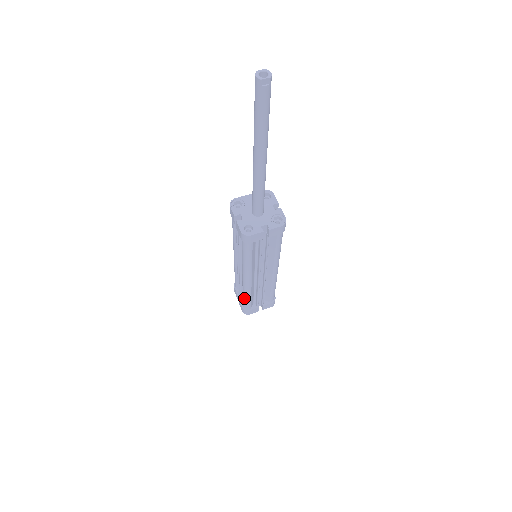
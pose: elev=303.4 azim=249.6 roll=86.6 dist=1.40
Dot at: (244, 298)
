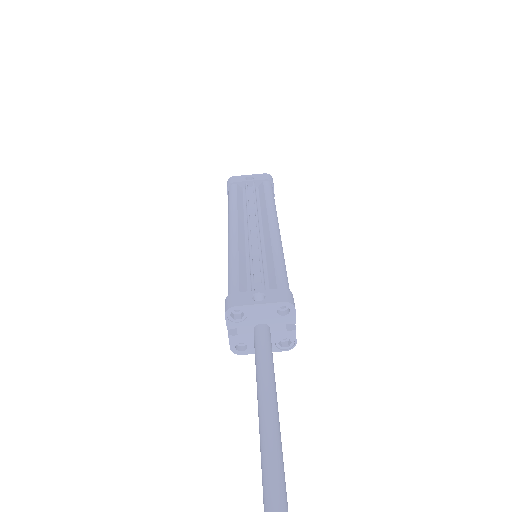
Dot at: occluded
